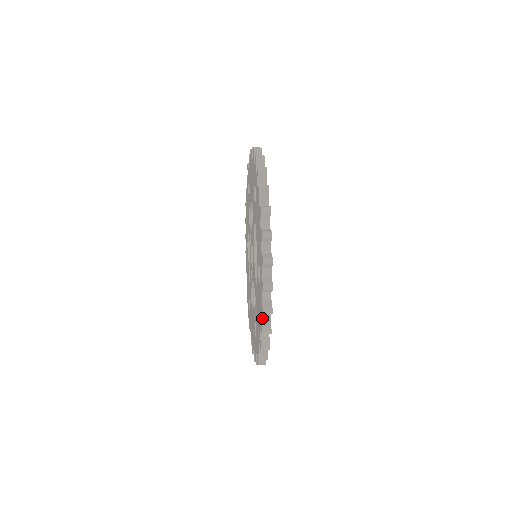
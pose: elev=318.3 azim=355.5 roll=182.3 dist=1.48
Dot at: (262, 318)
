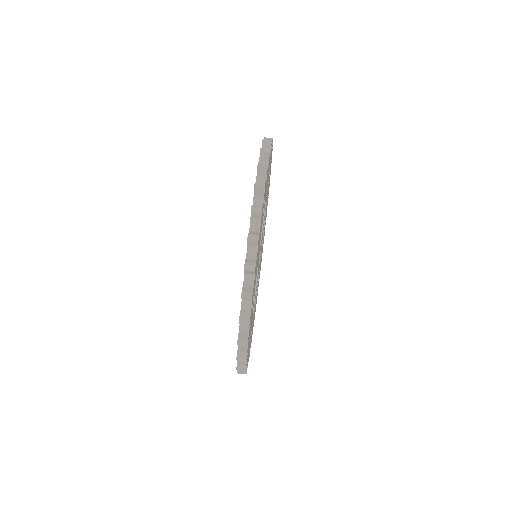
Dot at: (250, 230)
